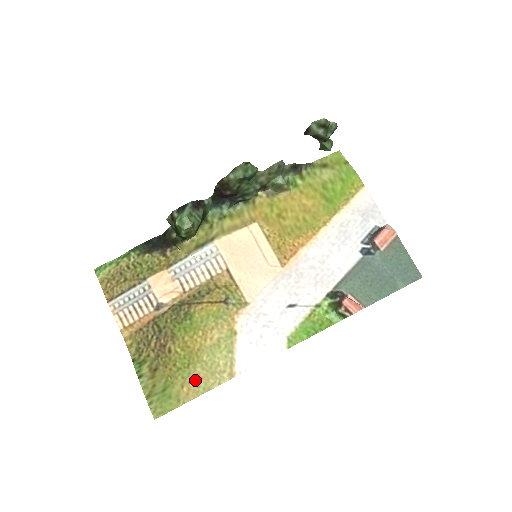
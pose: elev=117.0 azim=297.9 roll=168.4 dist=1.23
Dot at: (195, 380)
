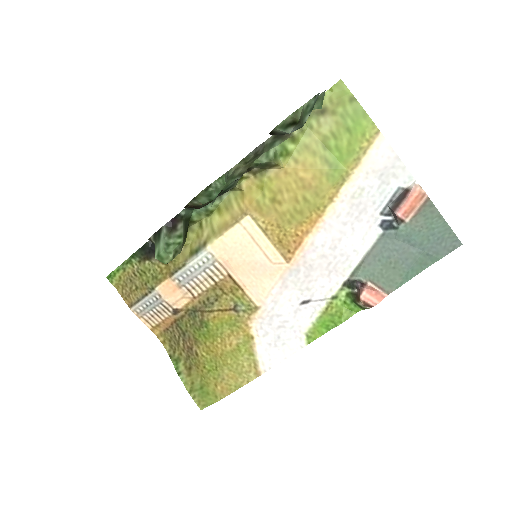
Dot at: (225, 380)
